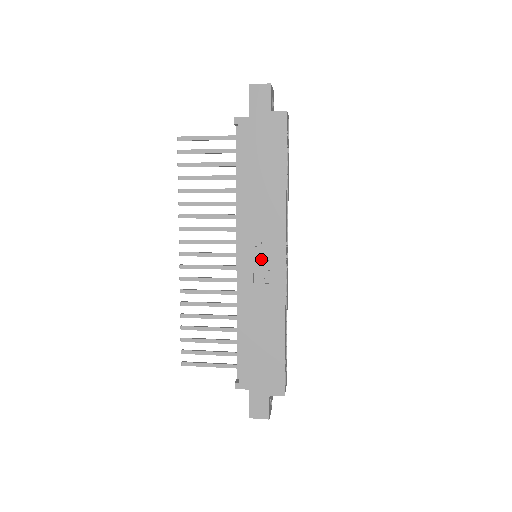
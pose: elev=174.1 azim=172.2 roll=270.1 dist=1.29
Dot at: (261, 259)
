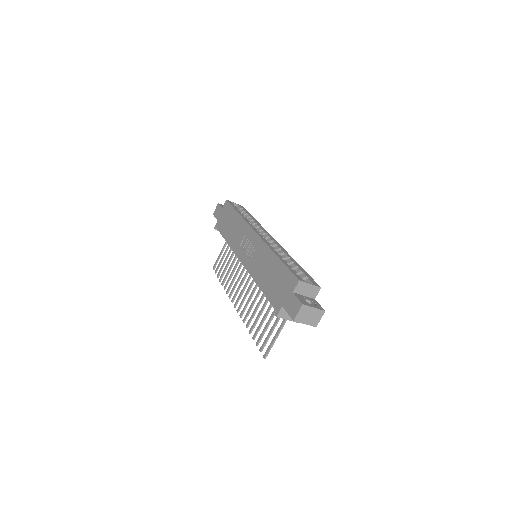
Dot at: (249, 248)
